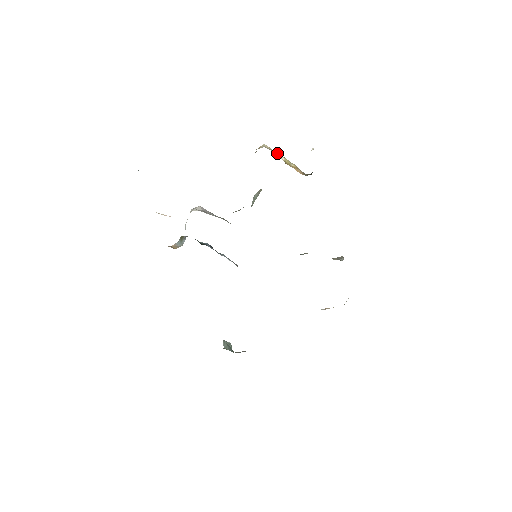
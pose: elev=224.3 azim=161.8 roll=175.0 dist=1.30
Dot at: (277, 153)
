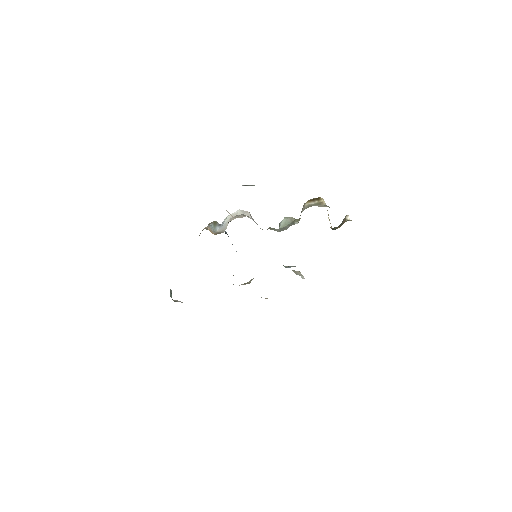
Dot at: occluded
